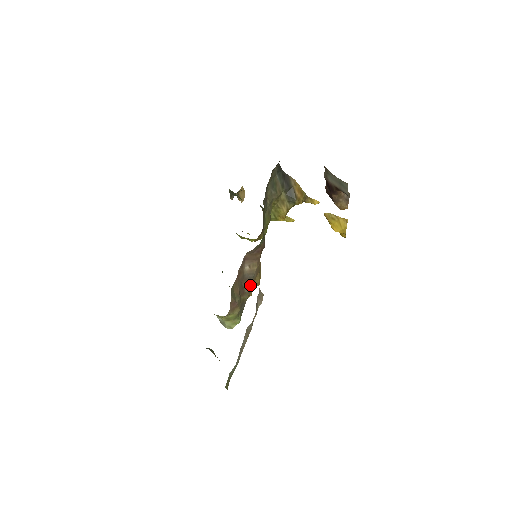
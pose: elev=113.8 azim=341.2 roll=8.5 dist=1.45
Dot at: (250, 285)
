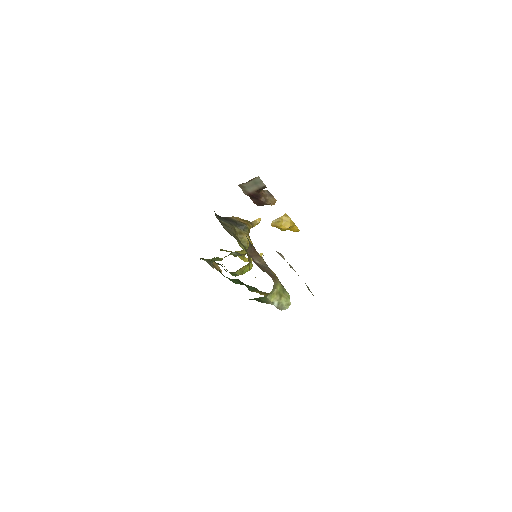
Dot at: occluded
